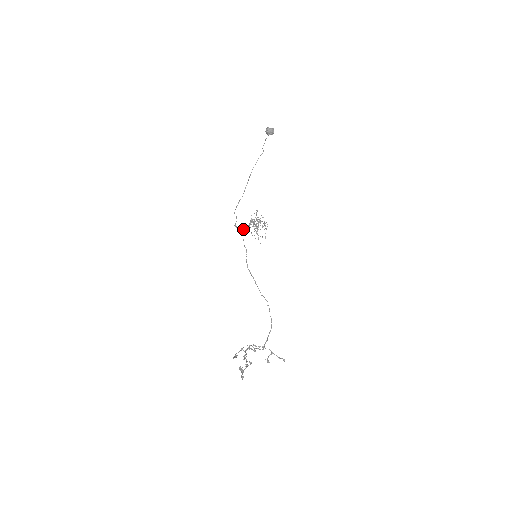
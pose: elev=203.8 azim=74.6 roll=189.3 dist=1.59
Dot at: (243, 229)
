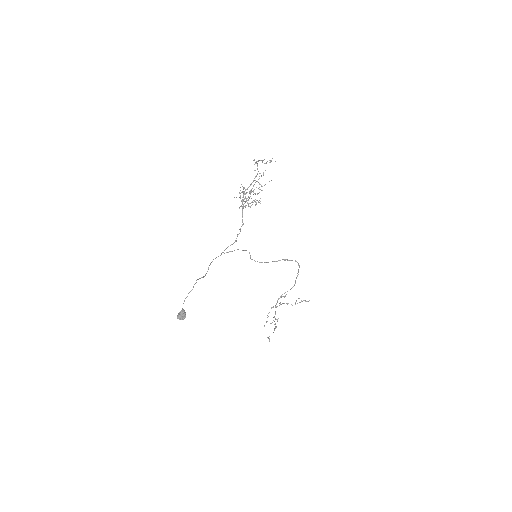
Dot at: (232, 244)
